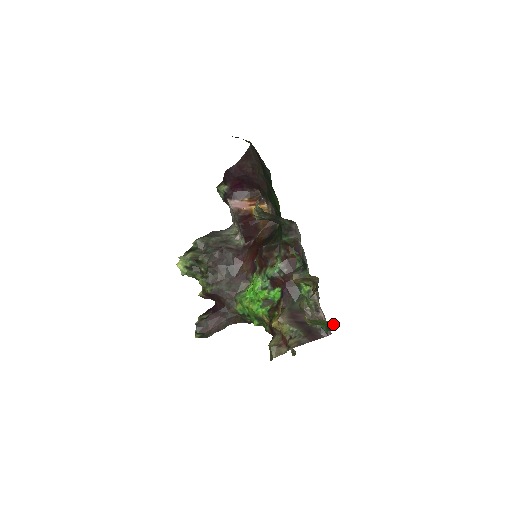
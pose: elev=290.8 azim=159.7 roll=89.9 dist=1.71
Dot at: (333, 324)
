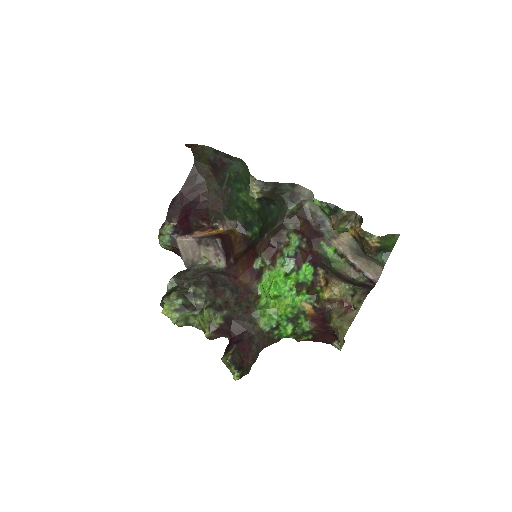
Dot at: (398, 235)
